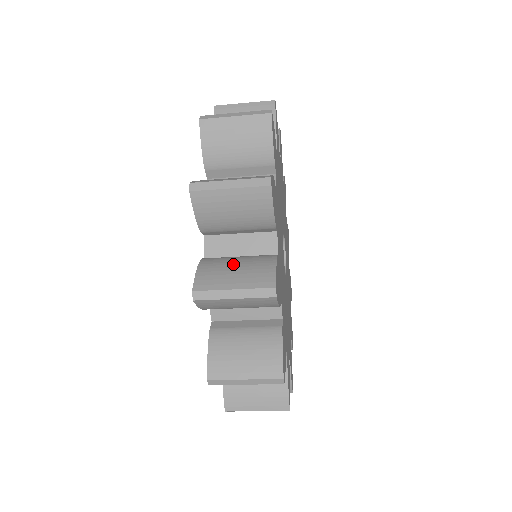
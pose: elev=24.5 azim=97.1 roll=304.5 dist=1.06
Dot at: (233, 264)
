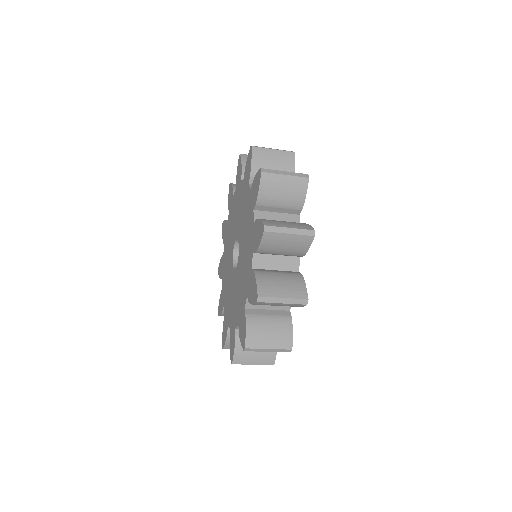
Dot at: (282, 221)
